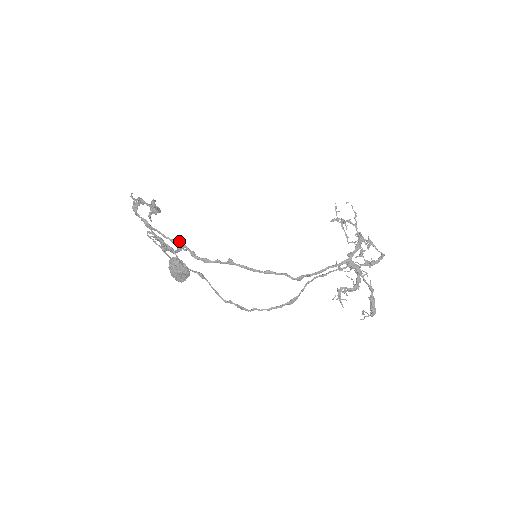
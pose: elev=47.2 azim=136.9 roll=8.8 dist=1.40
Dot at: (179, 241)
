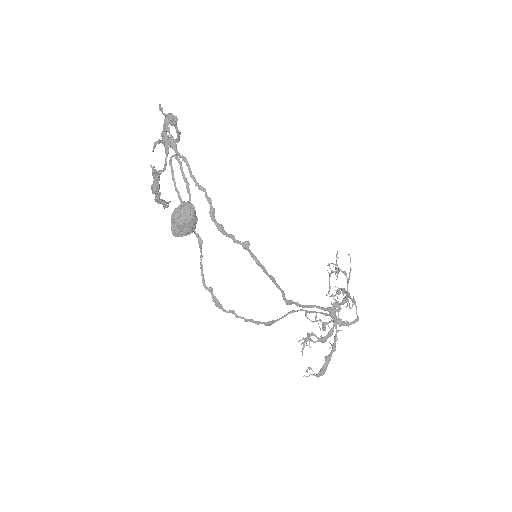
Dot at: occluded
